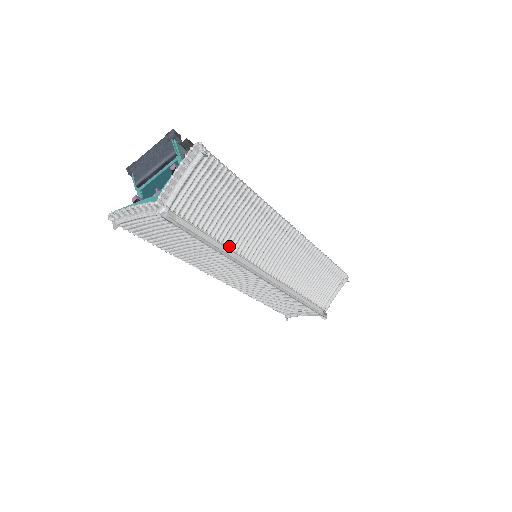
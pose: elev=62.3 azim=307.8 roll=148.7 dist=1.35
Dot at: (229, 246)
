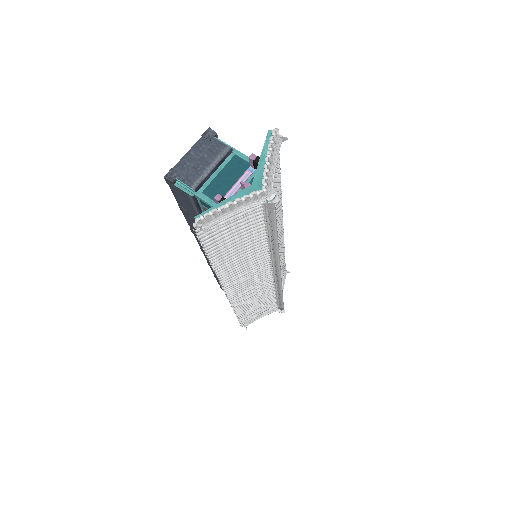
Dot at: occluded
